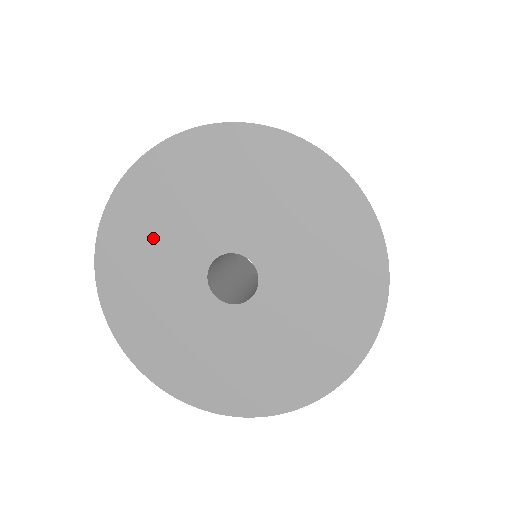
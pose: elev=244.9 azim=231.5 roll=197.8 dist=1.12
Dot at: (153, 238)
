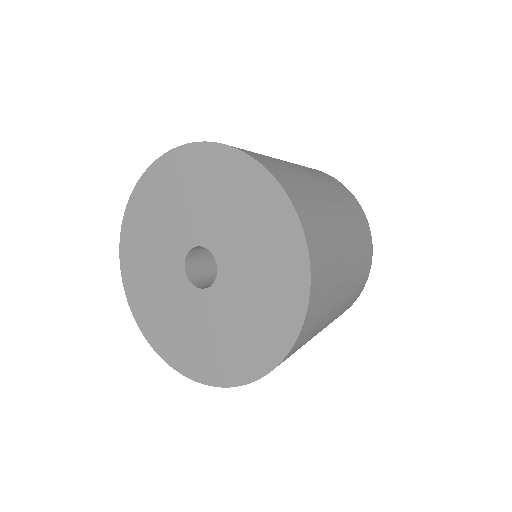
Dot at: (163, 211)
